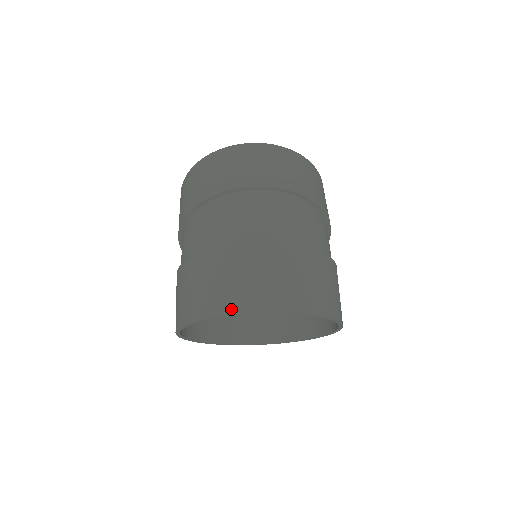
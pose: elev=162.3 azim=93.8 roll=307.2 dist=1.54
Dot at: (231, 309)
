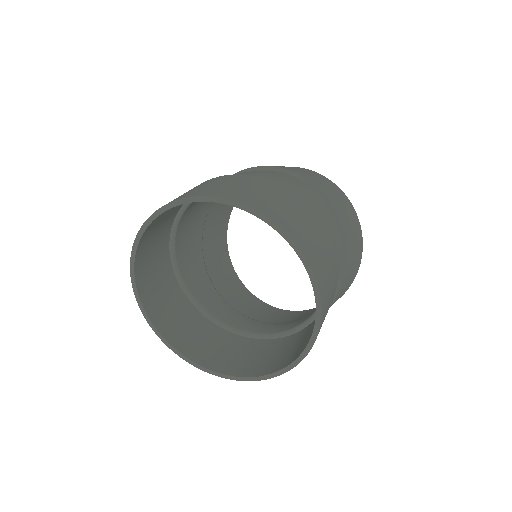
Dot at: occluded
